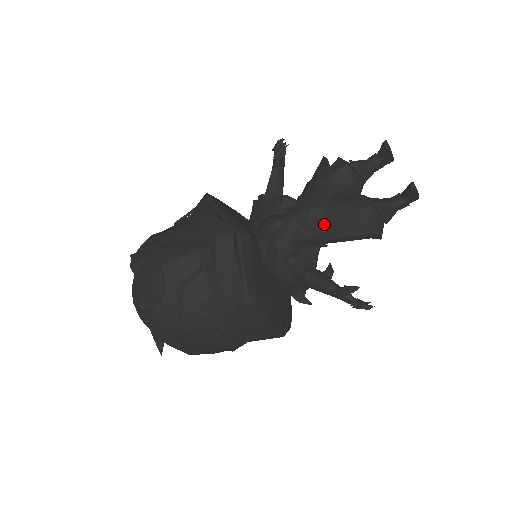
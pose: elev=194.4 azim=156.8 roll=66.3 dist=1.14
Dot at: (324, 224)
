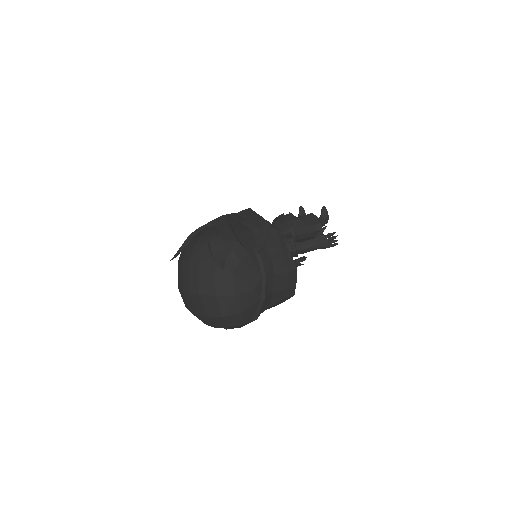
Dot at: (291, 222)
